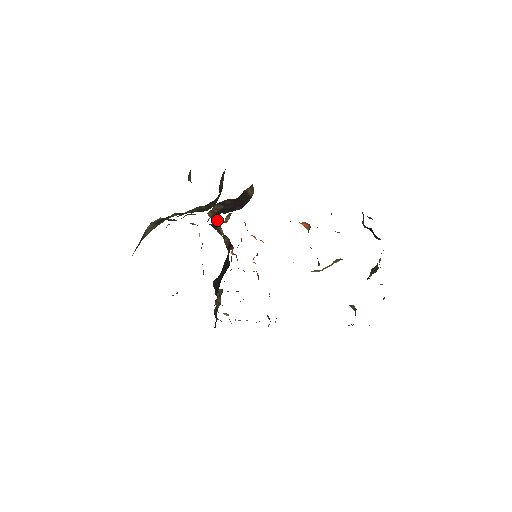
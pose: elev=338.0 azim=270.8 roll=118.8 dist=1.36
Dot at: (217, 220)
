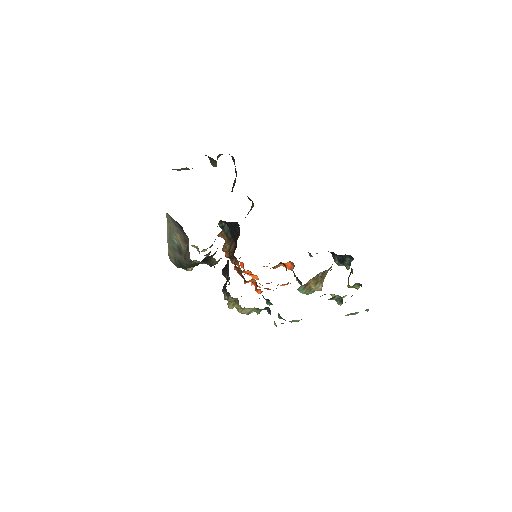
Dot at: occluded
